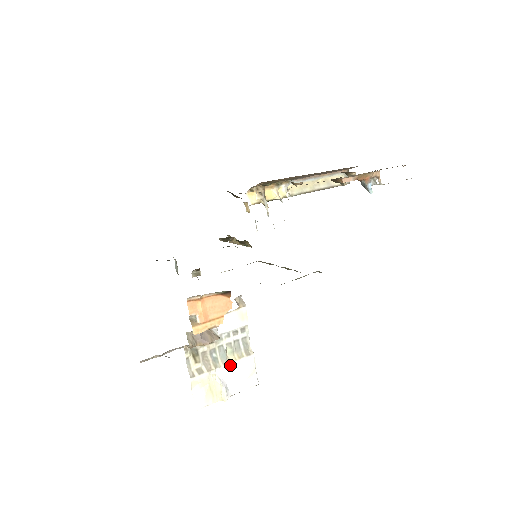
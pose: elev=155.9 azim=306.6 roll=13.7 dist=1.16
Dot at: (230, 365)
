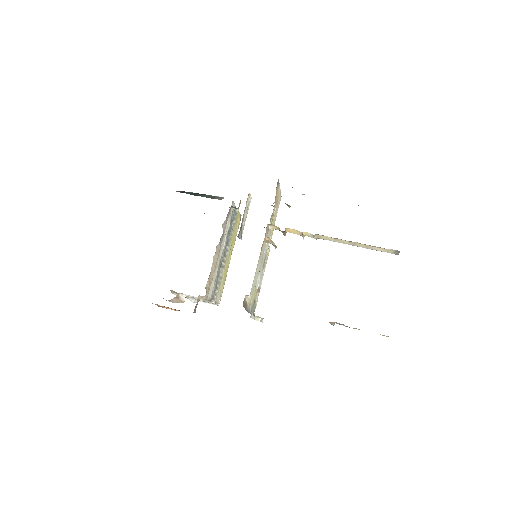
Dot at: occluded
